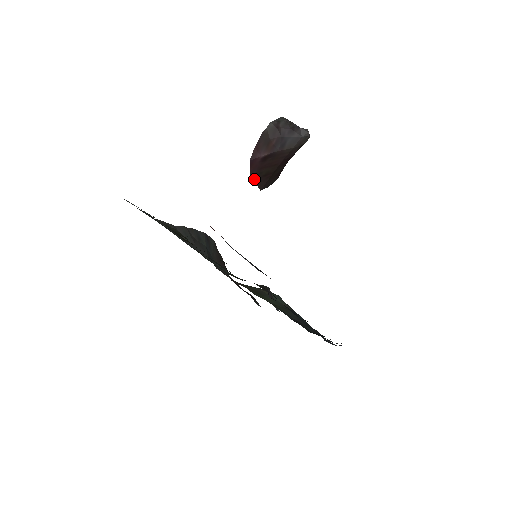
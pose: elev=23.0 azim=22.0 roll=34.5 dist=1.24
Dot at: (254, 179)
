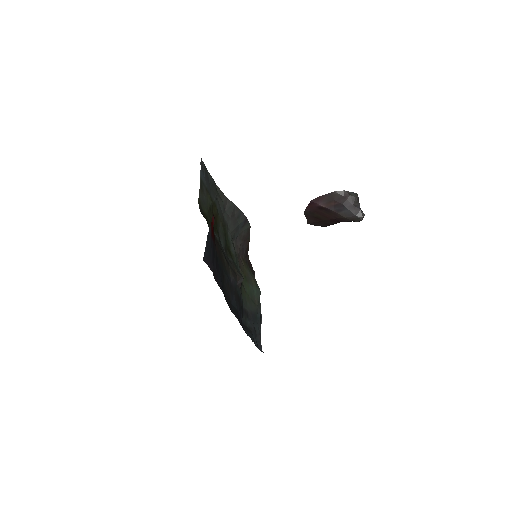
Dot at: (307, 214)
